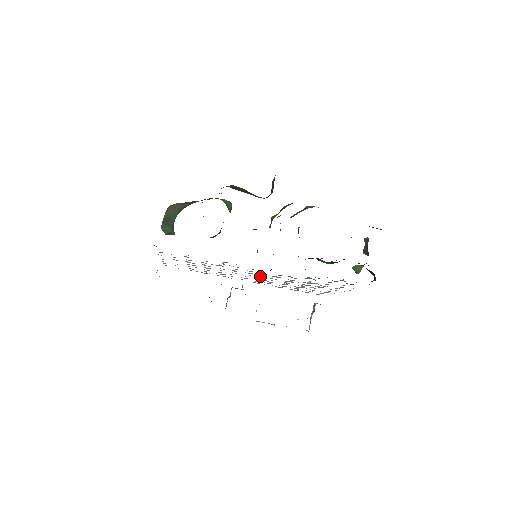
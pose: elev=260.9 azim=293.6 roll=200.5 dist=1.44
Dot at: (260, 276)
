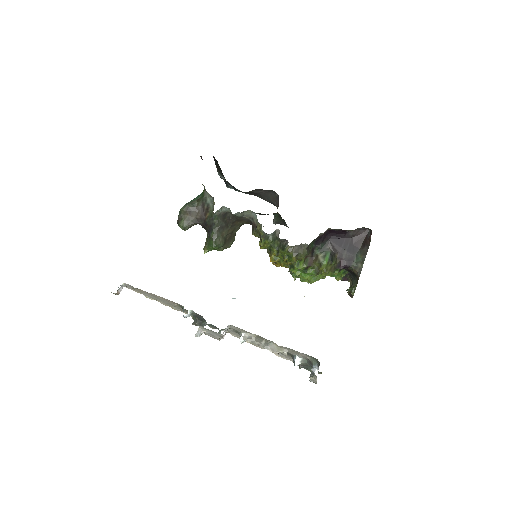
Dot at: occluded
